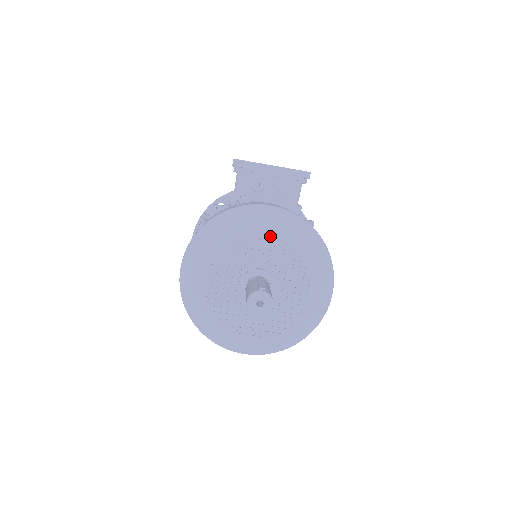
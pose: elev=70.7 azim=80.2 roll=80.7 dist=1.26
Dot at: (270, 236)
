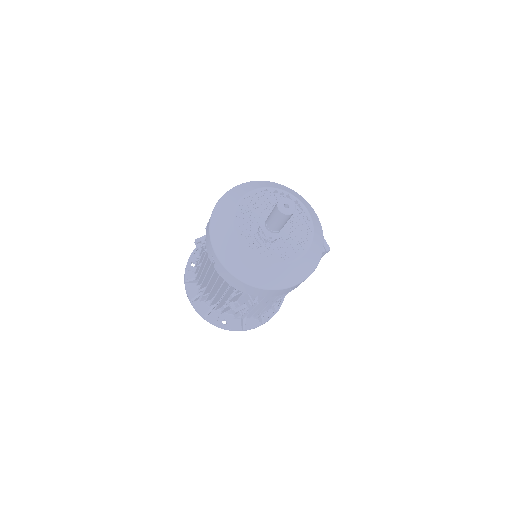
Dot at: (307, 211)
